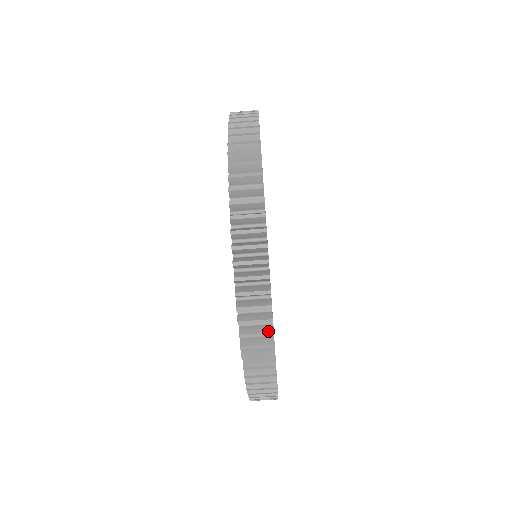
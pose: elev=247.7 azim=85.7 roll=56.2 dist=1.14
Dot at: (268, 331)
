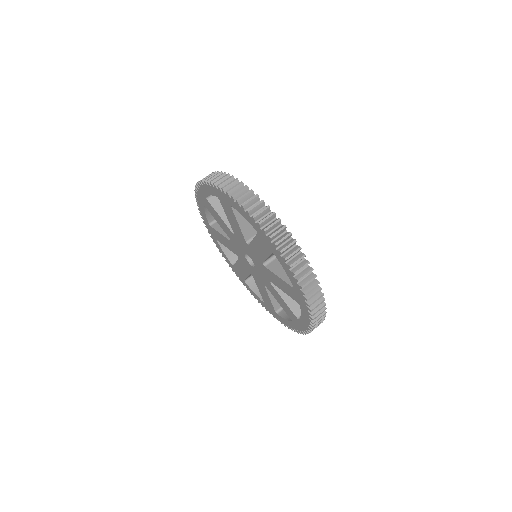
Dot at: (316, 283)
